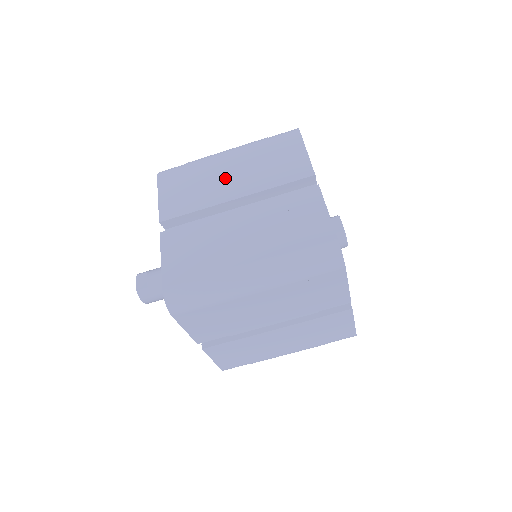
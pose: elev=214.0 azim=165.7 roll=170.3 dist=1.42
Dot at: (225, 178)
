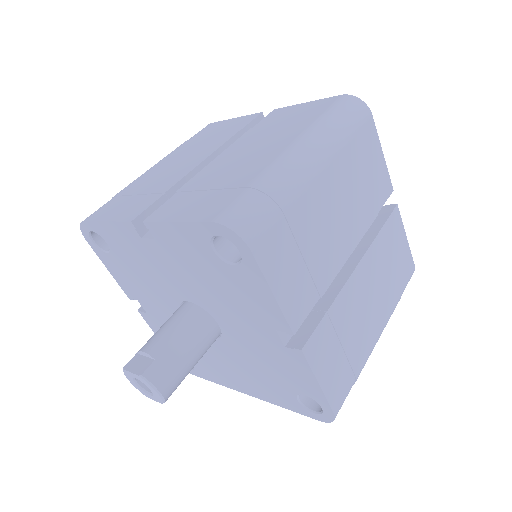
Dot at: (173, 166)
